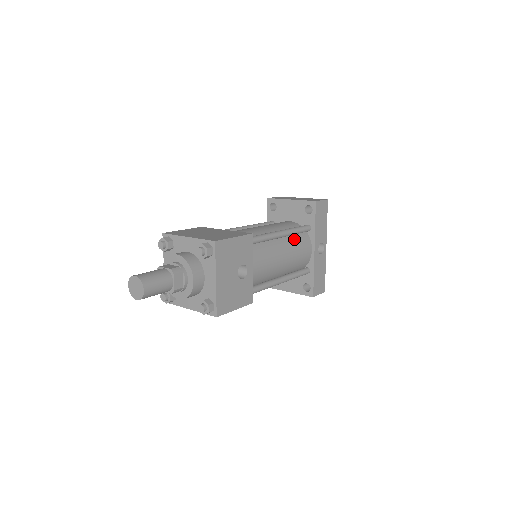
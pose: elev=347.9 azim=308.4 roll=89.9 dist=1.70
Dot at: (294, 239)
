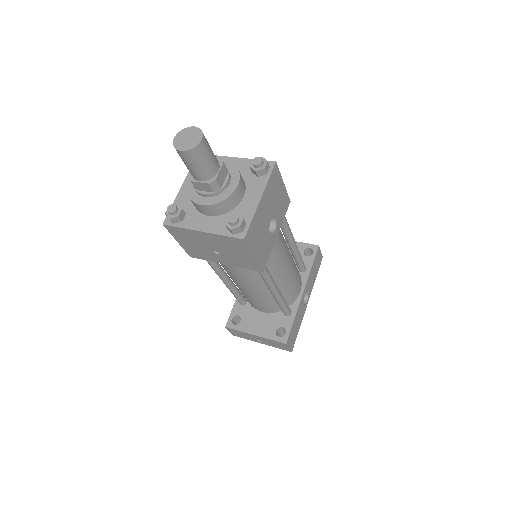
Dot at: occluded
